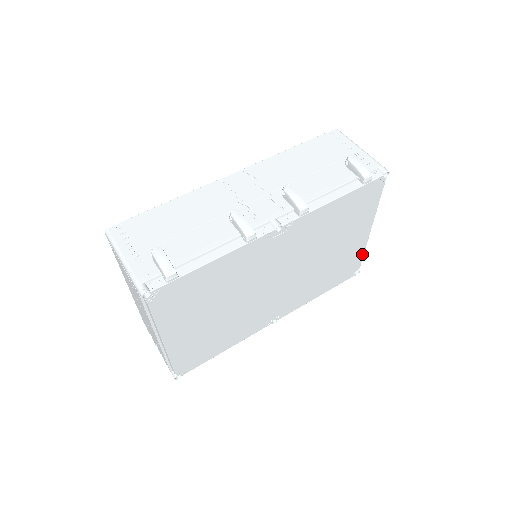
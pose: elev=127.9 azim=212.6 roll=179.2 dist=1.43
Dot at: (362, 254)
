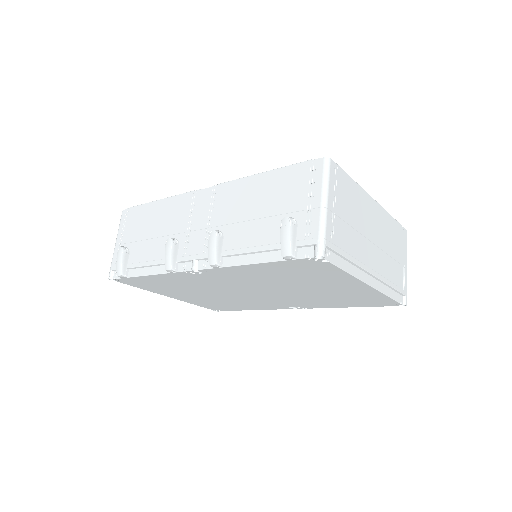
Dot at: (385, 296)
